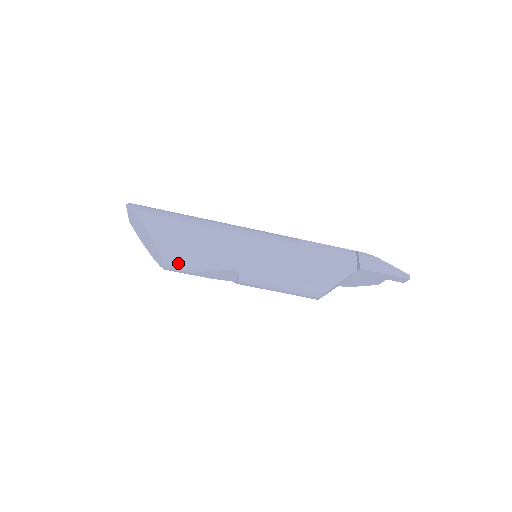
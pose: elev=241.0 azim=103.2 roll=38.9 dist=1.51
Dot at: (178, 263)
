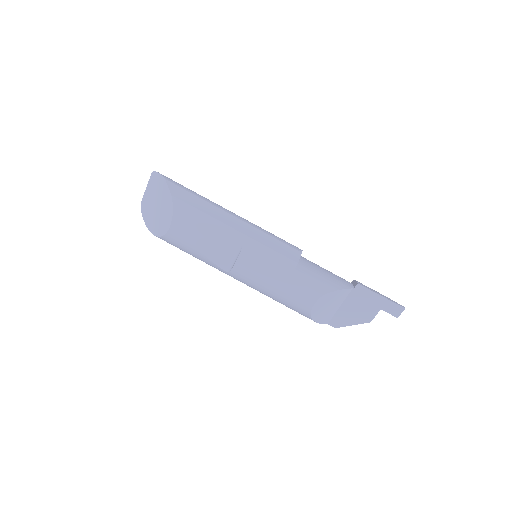
Dot at: (186, 221)
